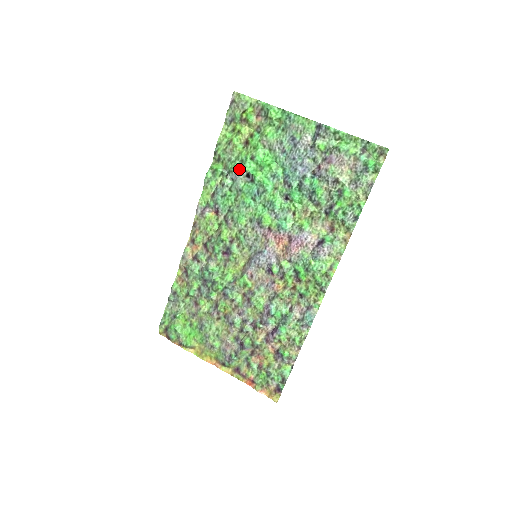
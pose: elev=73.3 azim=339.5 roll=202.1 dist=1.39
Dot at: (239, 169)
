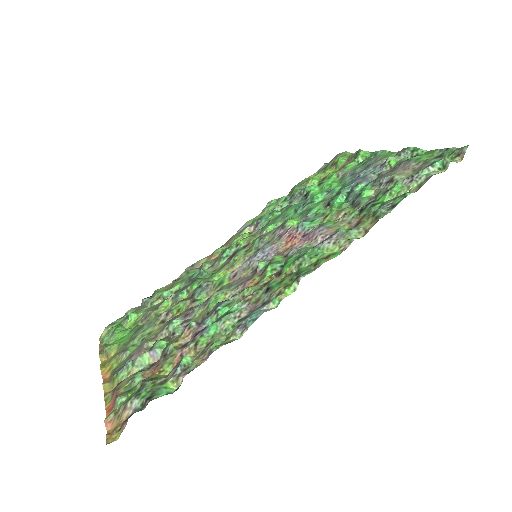
Dot at: (302, 192)
